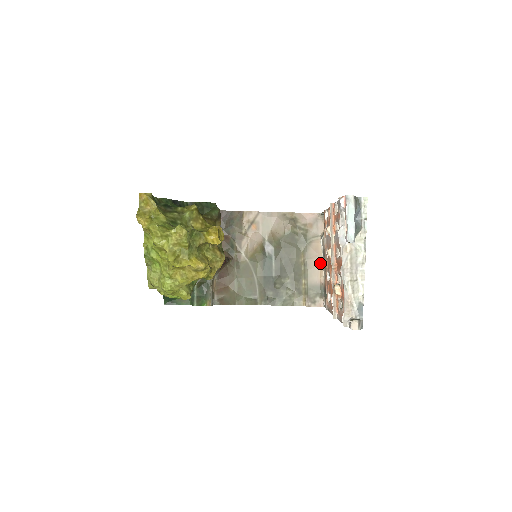
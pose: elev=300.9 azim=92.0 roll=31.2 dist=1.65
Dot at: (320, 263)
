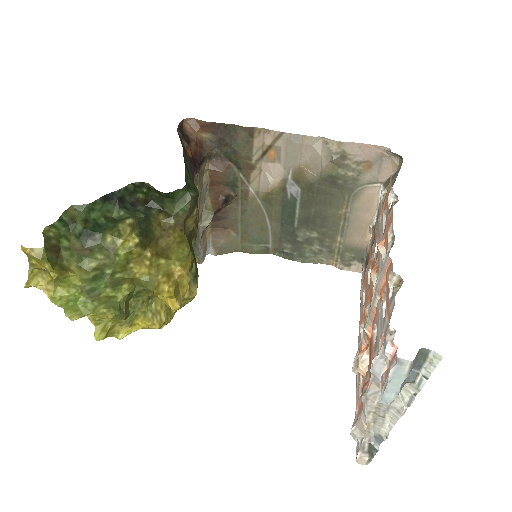
Dot at: (370, 223)
